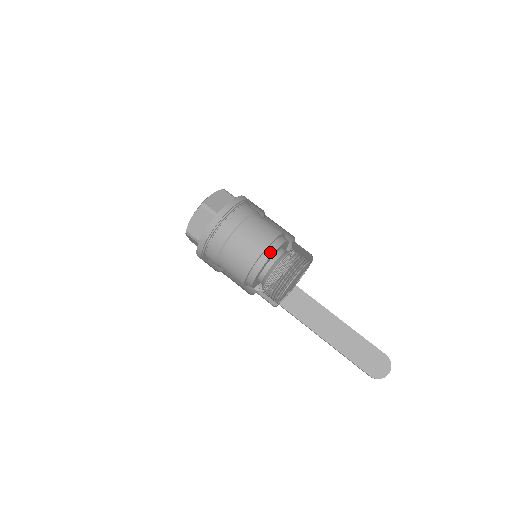
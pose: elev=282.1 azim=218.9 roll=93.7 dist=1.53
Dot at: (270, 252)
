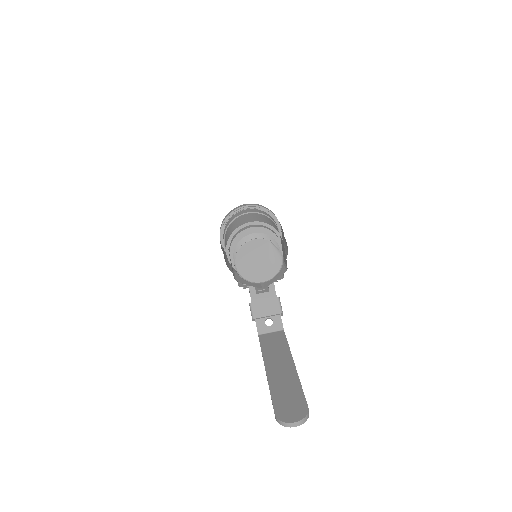
Dot at: (255, 226)
